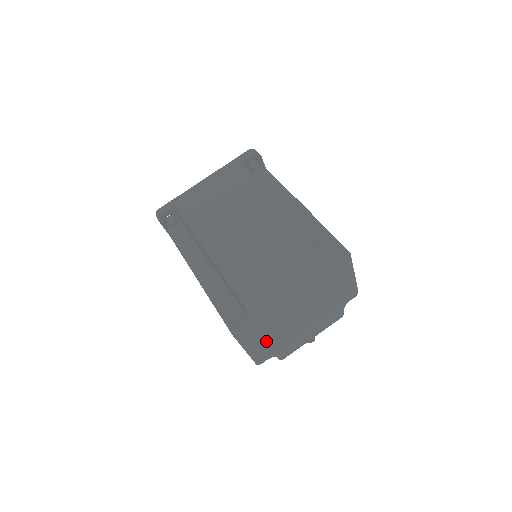
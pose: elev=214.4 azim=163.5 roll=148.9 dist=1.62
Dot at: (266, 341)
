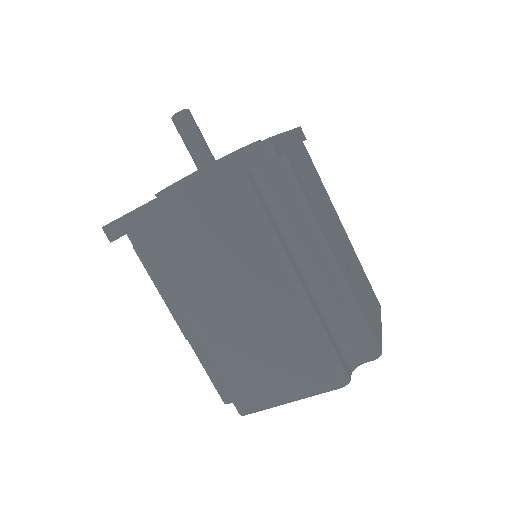
Dot at: occluded
